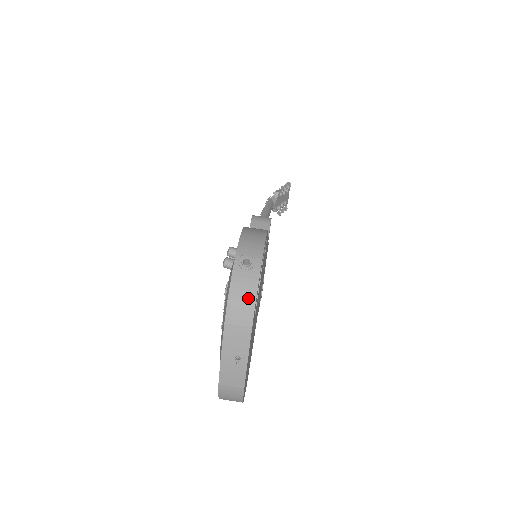
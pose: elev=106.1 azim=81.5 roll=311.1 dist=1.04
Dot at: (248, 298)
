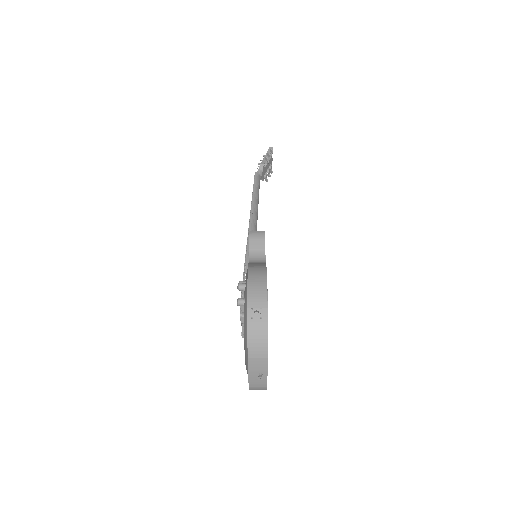
Dot at: (262, 340)
